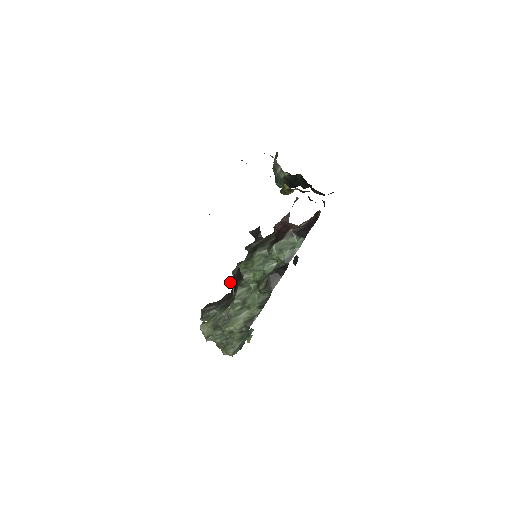
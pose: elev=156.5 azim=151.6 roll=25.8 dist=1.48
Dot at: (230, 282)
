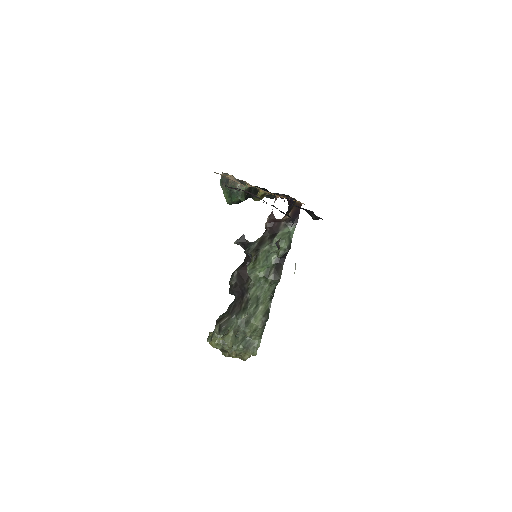
Dot at: (232, 291)
